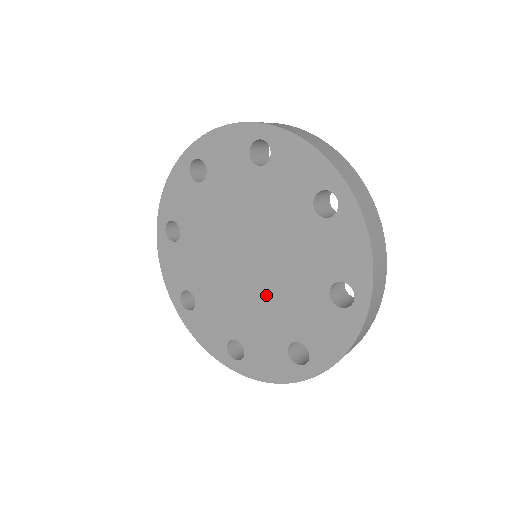
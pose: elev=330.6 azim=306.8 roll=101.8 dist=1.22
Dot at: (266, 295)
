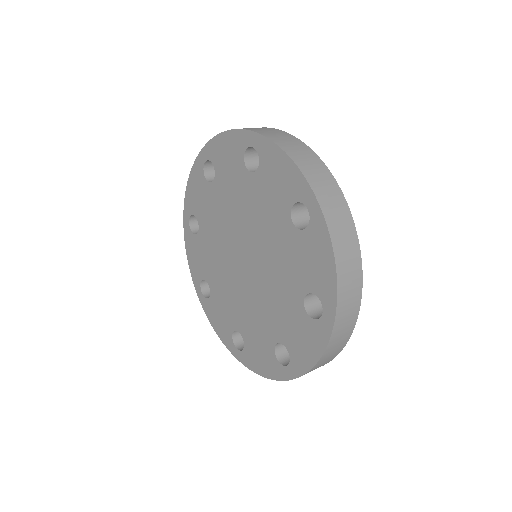
Dot at: (268, 276)
